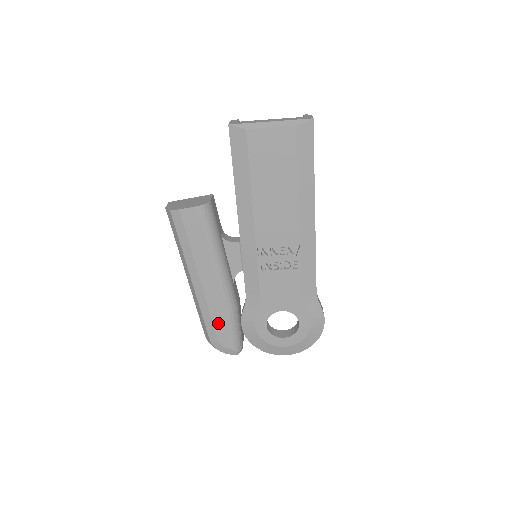
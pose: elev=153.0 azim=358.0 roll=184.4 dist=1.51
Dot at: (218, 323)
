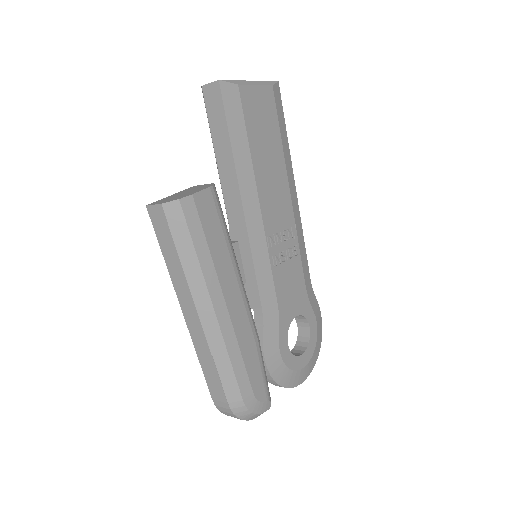
Dot at: (250, 365)
